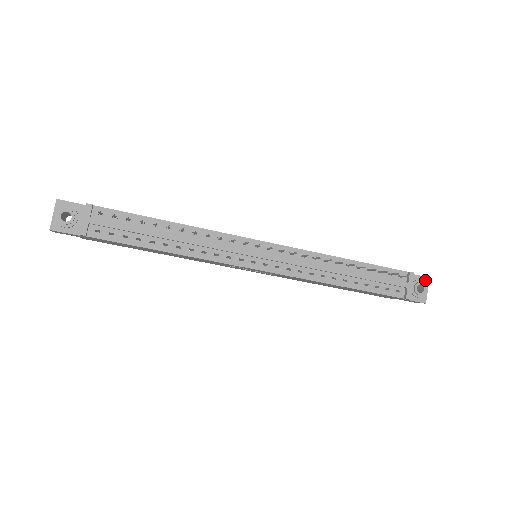
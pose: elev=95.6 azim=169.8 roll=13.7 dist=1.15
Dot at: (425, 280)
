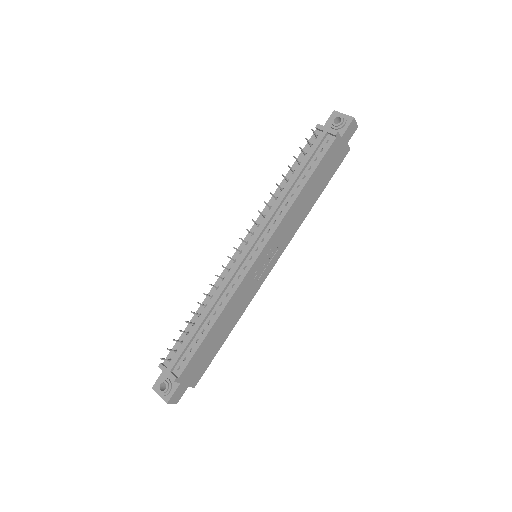
Dot at: (334, 115)
